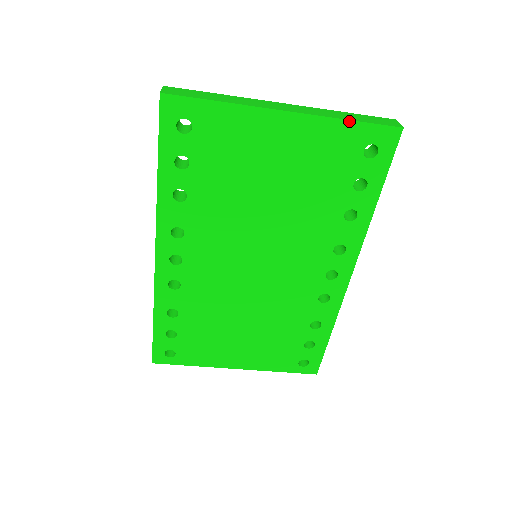
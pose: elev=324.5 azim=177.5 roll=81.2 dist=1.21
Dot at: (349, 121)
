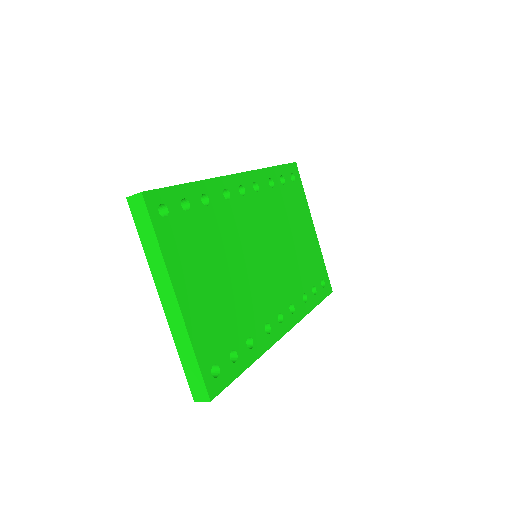
Dot at: occluded
